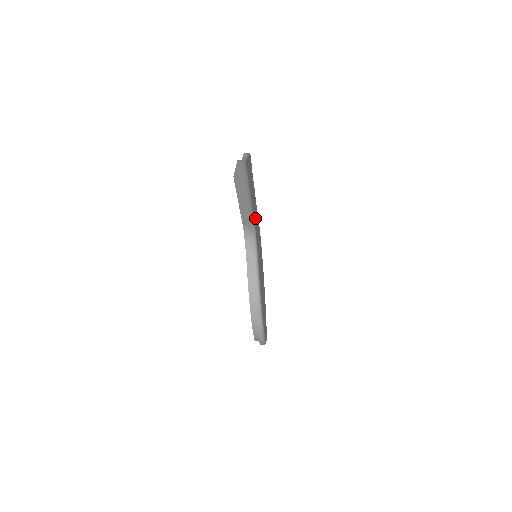
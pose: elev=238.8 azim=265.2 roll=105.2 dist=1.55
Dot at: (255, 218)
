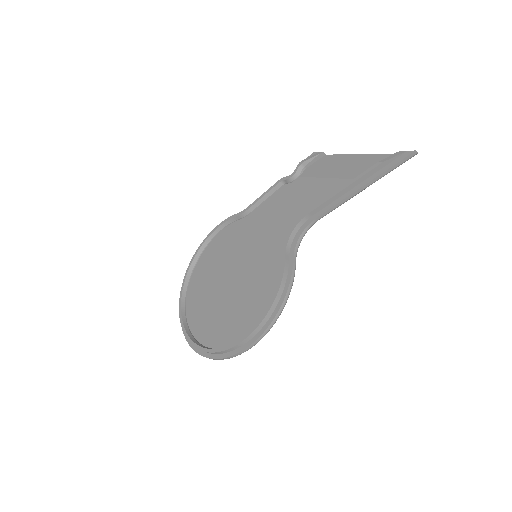
Dot at: occluded
